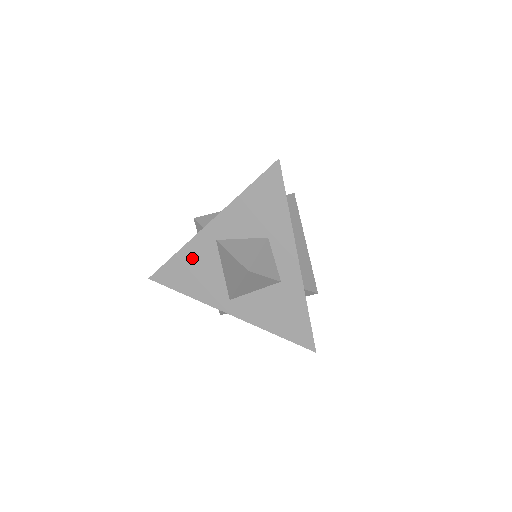
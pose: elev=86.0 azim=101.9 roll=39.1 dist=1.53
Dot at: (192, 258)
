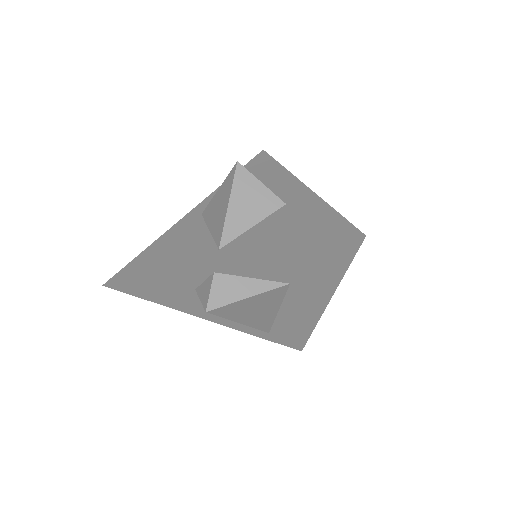
Dot at: (170, 240)
